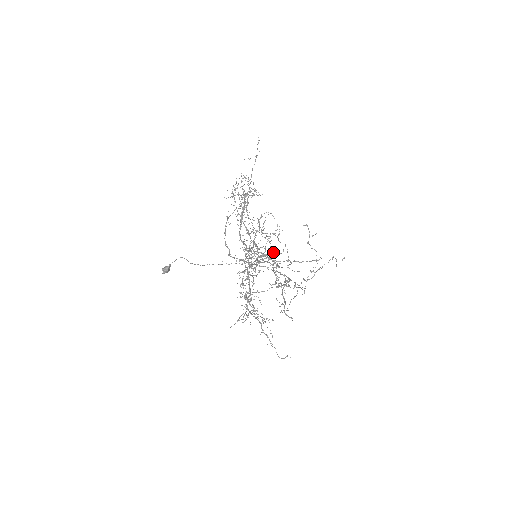
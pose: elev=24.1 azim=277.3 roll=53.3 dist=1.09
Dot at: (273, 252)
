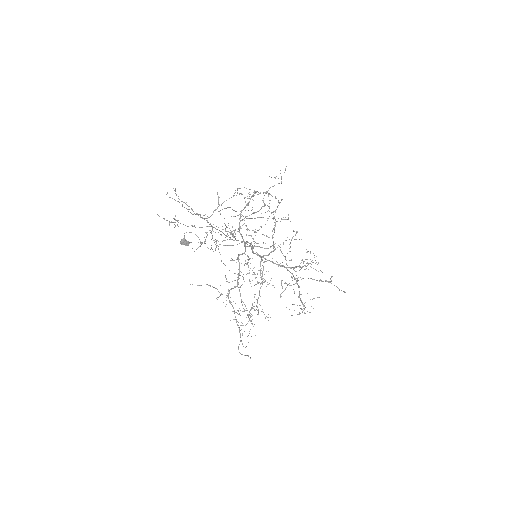
Dot at: (246, 235)
